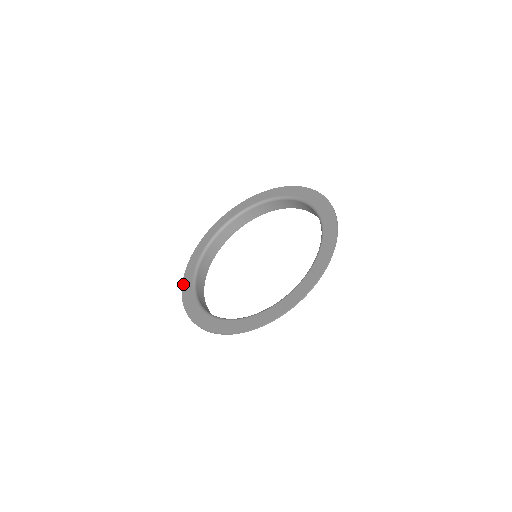
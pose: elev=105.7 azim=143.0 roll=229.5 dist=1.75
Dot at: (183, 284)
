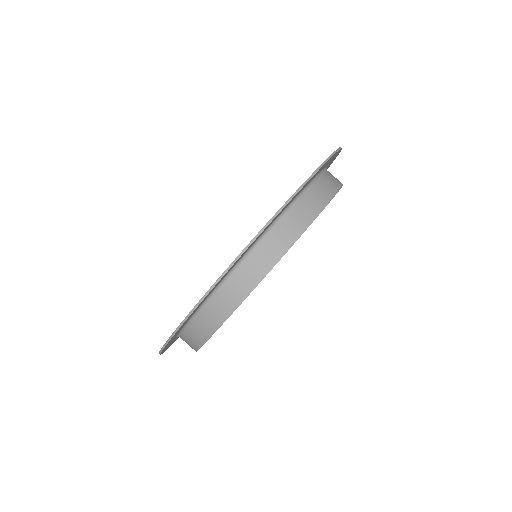
Dot at: occluded
